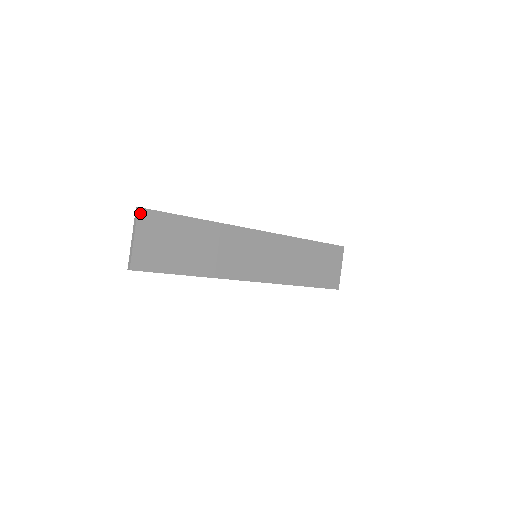
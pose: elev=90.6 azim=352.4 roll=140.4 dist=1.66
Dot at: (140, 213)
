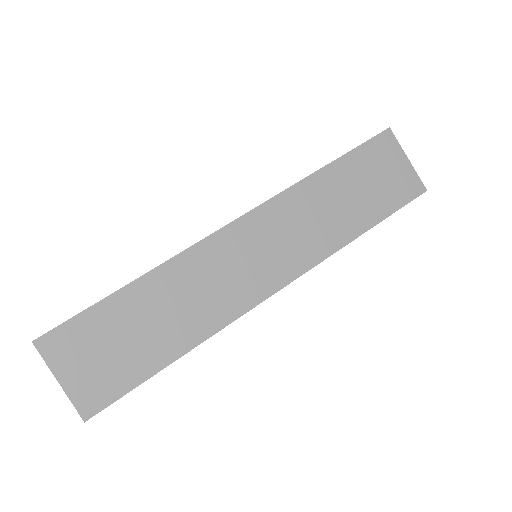
Dot at: (41, 346)
